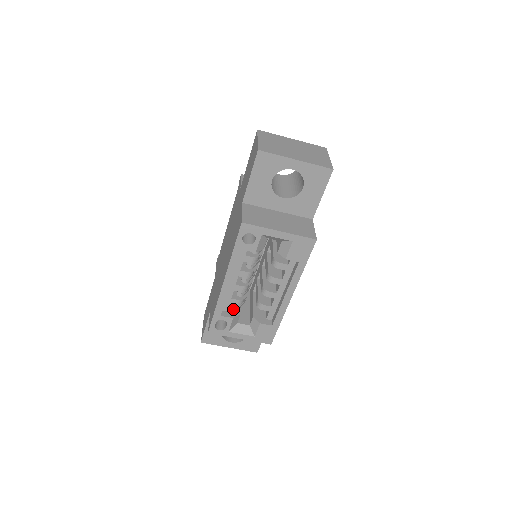
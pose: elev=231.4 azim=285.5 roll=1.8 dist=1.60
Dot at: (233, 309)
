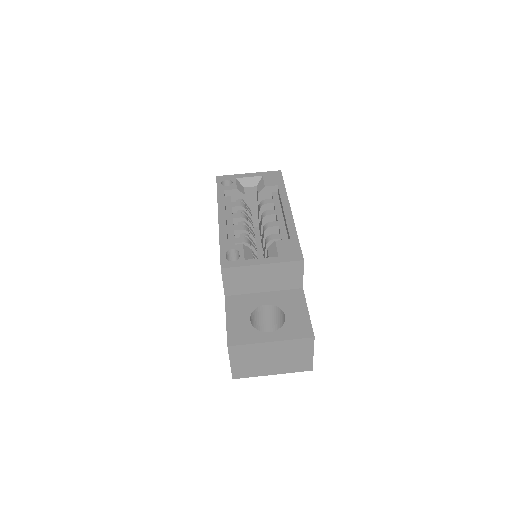
Dot at: occluded
